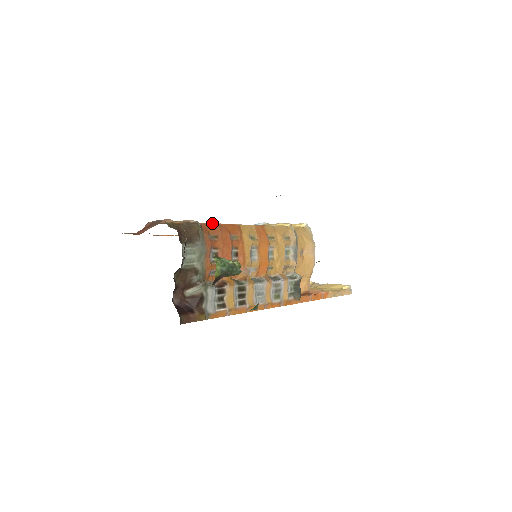
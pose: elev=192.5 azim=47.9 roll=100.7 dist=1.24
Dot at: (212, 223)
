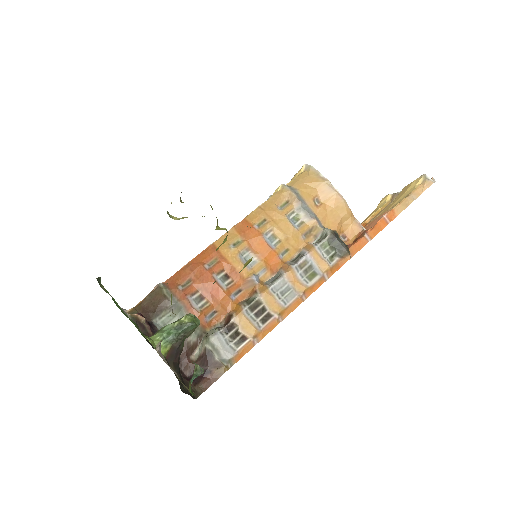
Dot at: (179, 270)
